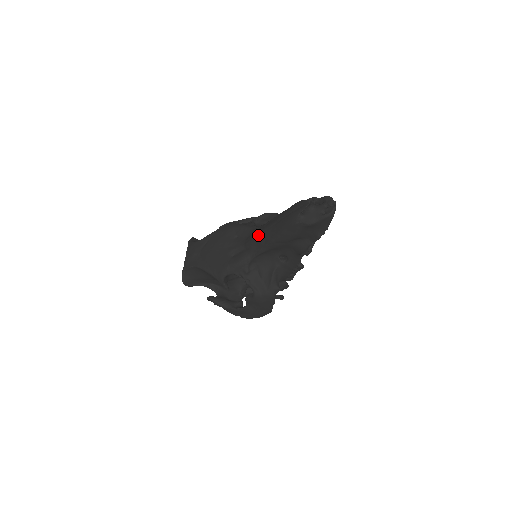
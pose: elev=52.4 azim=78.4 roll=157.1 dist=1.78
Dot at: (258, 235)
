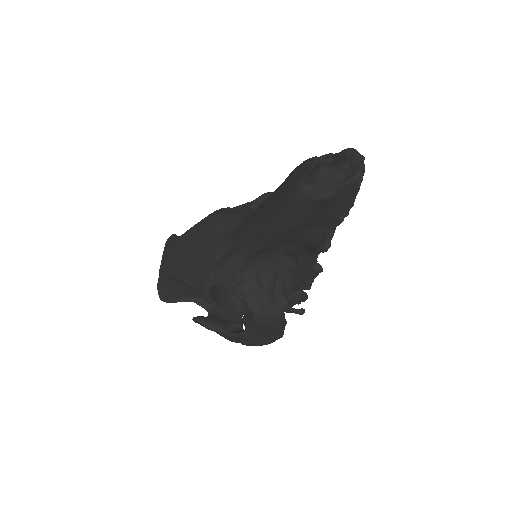
Dot at: (248, 225)
